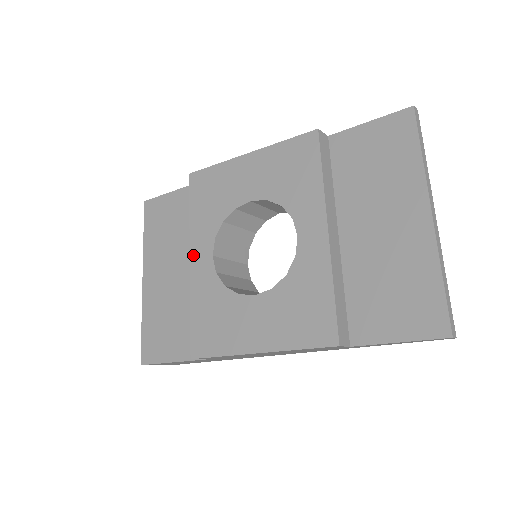
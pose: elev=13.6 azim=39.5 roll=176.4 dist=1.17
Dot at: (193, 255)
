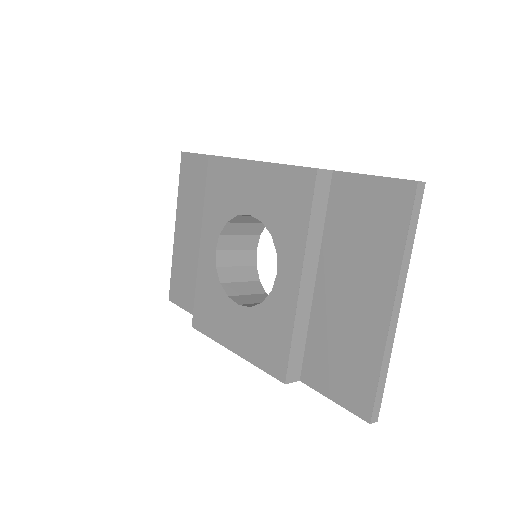
Dot at: (202, 240)
